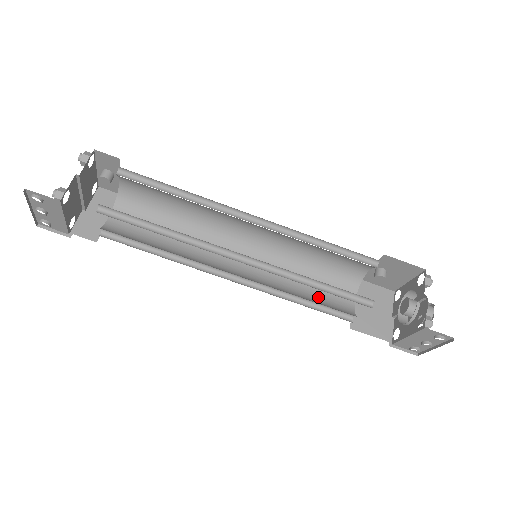
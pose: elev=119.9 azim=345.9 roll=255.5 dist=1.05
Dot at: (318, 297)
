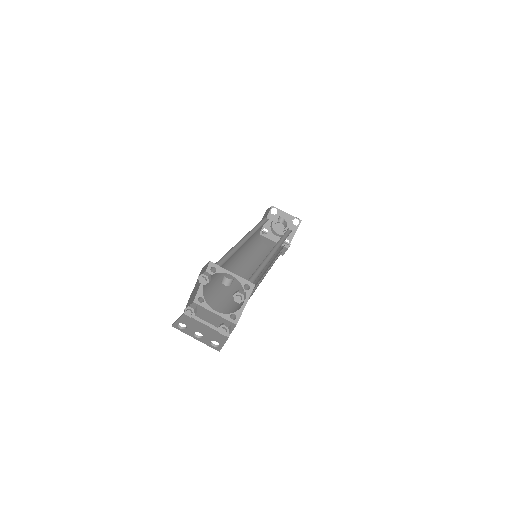
Dot at: (254, 239)
